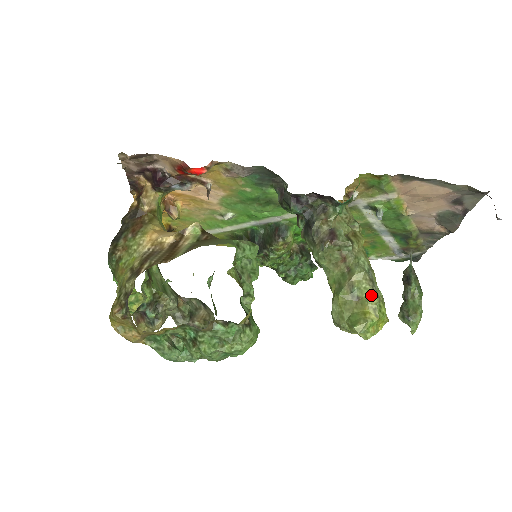
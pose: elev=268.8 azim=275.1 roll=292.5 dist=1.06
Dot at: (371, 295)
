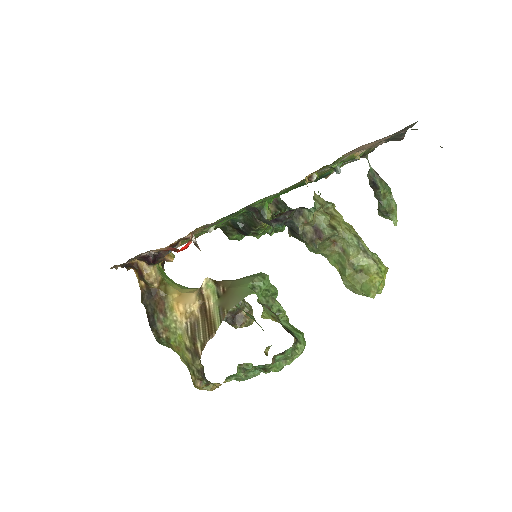
Dot at: (370, 265)
